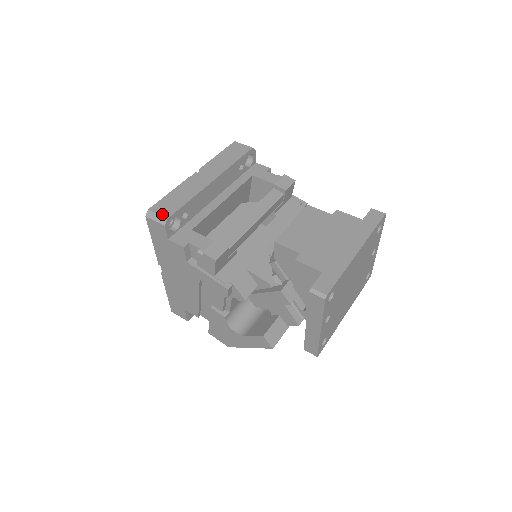
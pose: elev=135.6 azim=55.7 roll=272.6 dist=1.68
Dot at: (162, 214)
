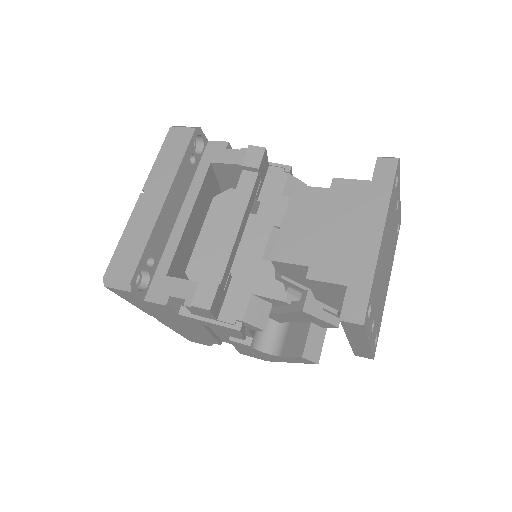
Dot at: (121, 278)
